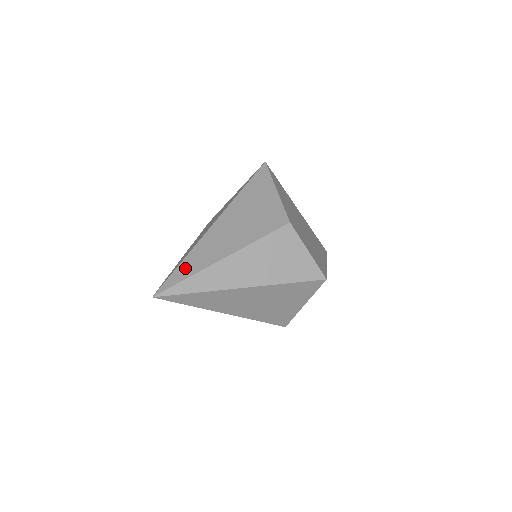
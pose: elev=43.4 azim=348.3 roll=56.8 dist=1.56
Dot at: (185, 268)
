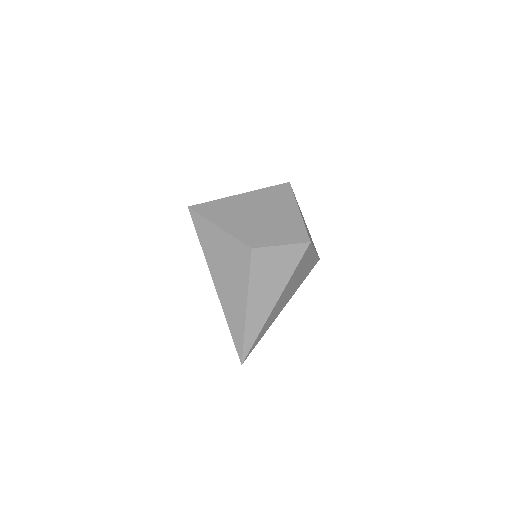
Dot at: (236, 334)
